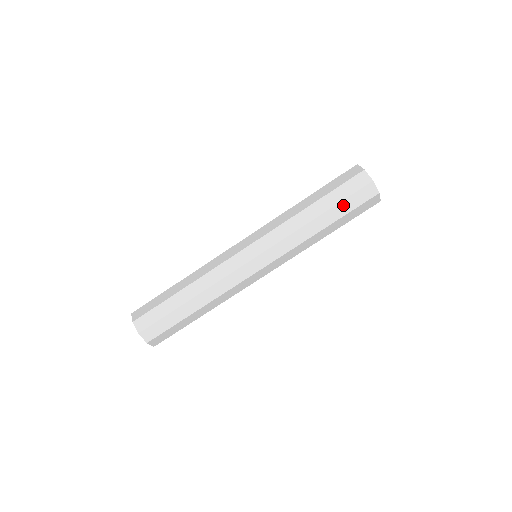
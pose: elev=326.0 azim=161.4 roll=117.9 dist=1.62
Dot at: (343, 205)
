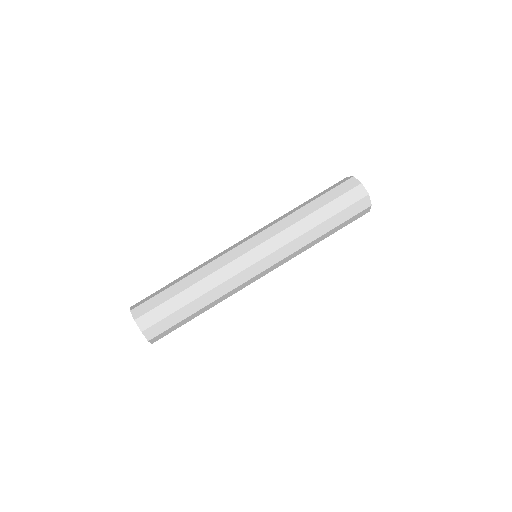
Dot at: (344, 224)
